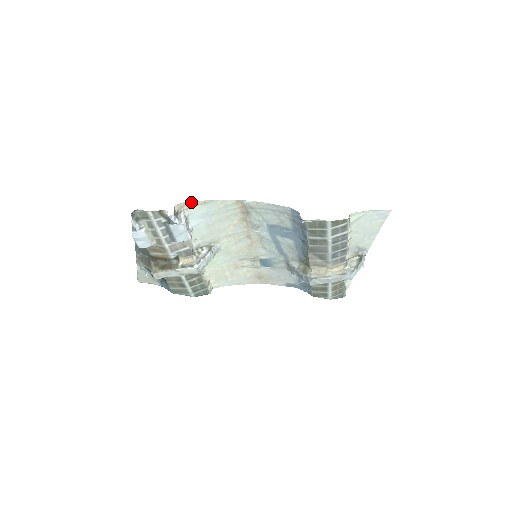
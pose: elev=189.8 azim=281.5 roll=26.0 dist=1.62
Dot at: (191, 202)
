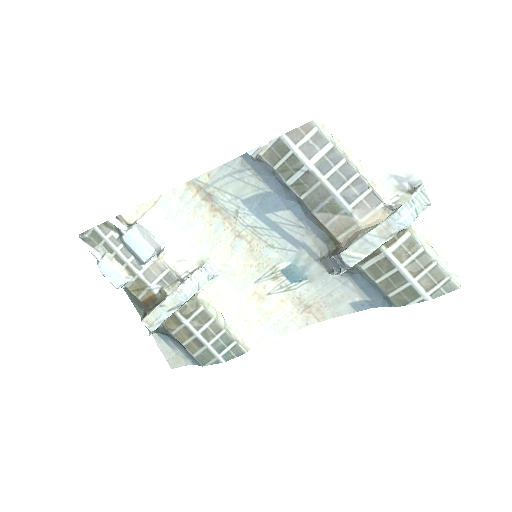
Dot at: (141, 207)
